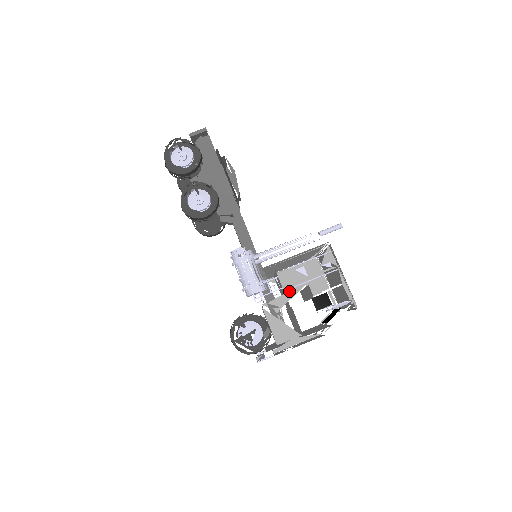
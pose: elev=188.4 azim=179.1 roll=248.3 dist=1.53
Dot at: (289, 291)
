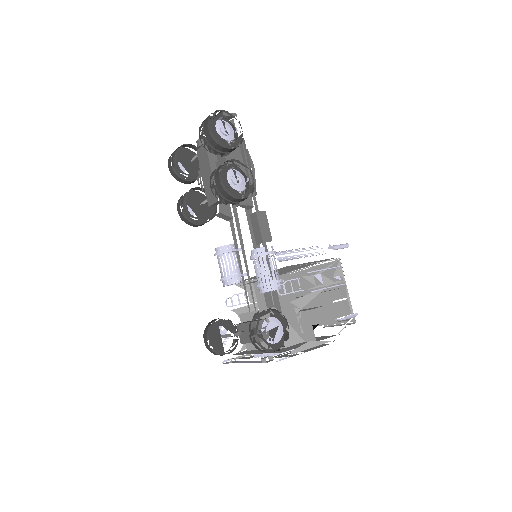
Dot at: (308, 294)
